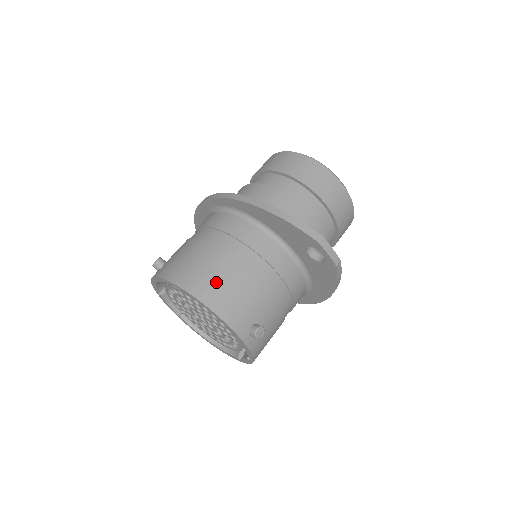
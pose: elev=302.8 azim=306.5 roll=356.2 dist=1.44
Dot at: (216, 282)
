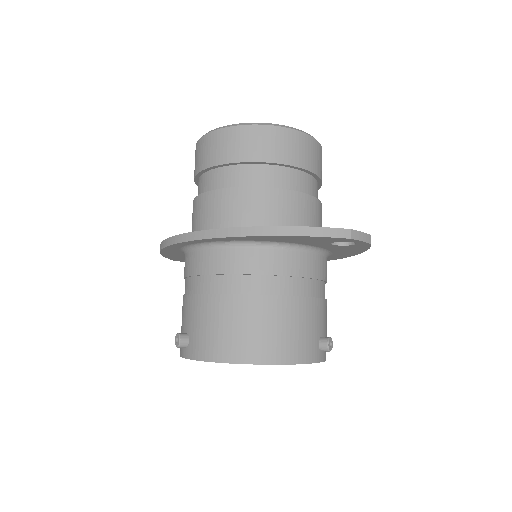
Dot at: (268, 335)
